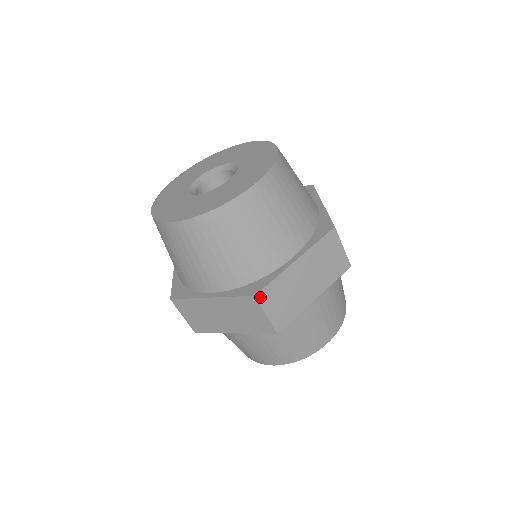
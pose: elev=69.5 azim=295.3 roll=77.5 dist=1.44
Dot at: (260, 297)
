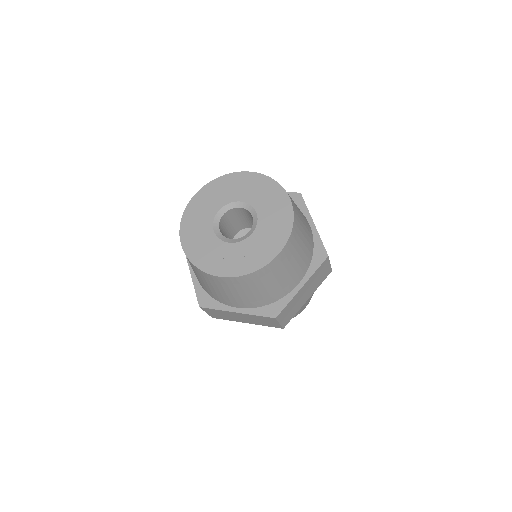
Dot at: (278, 317)
